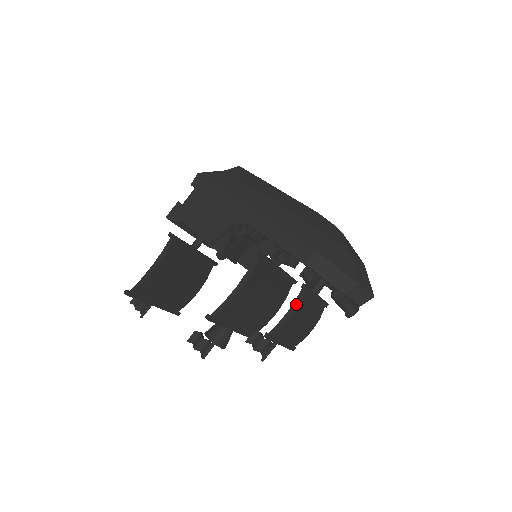
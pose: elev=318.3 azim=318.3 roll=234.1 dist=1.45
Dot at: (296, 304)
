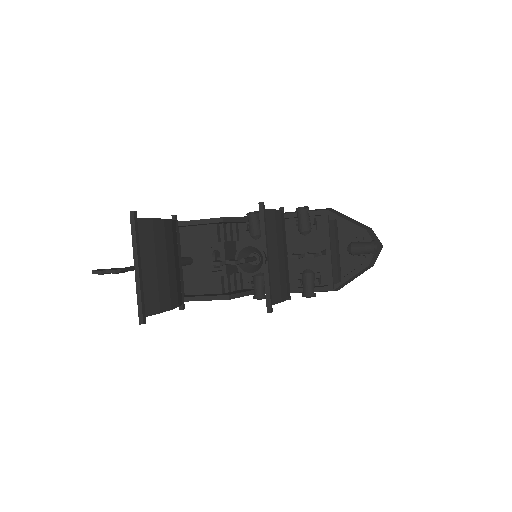
Dot at: occluded
